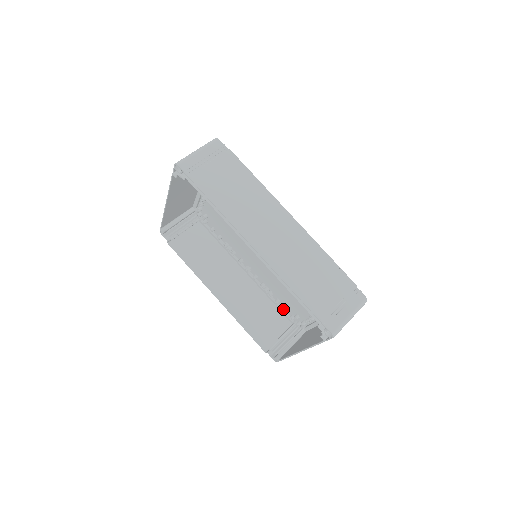
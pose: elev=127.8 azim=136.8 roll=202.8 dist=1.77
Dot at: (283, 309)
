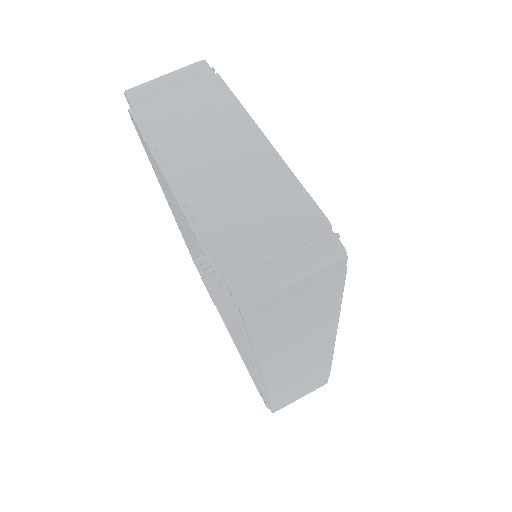
Dot at: occluded
